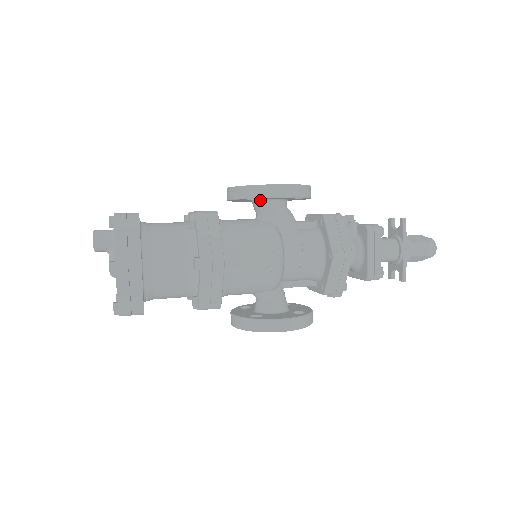
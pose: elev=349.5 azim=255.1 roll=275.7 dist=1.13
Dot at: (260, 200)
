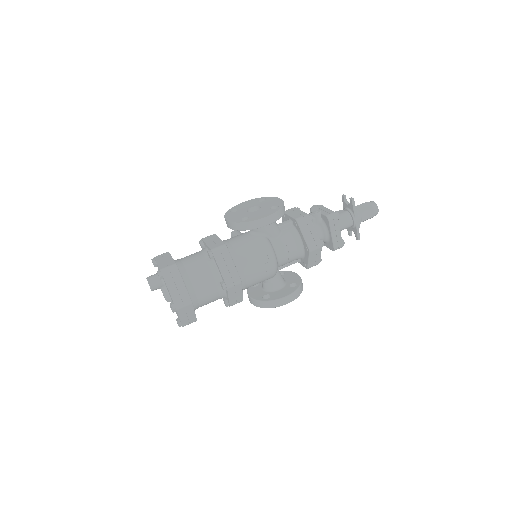
Dot at: occluded
